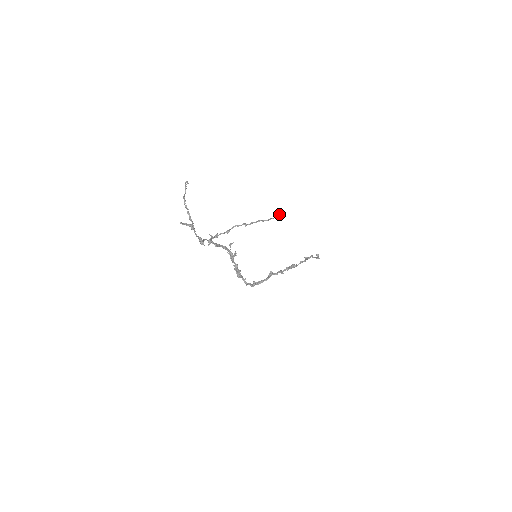
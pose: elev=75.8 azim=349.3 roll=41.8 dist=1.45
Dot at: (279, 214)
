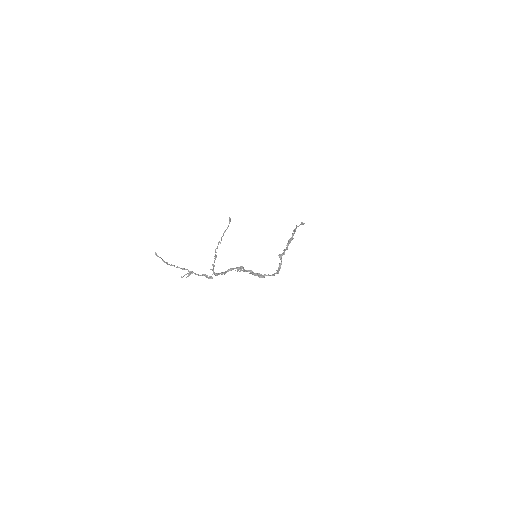
Dot at: (230, 218)
